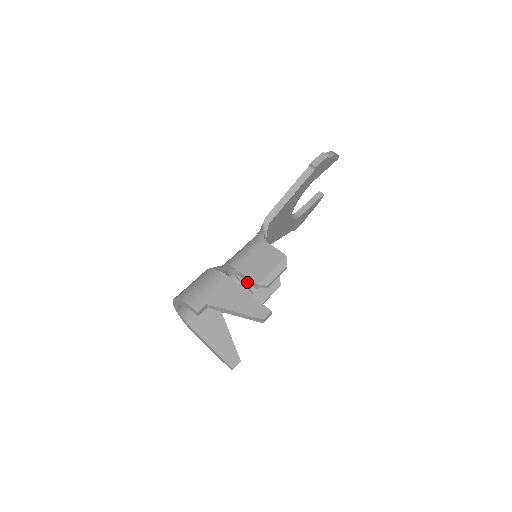
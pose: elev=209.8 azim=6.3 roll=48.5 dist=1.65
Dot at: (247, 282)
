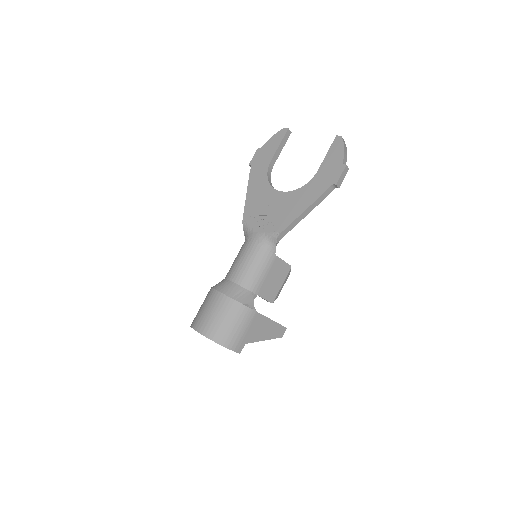
Dot at: occluded
